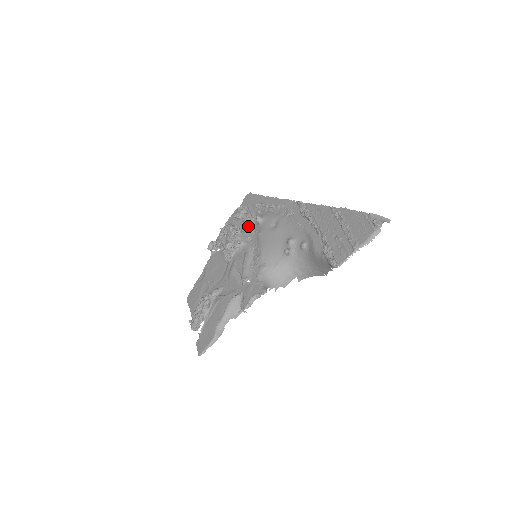
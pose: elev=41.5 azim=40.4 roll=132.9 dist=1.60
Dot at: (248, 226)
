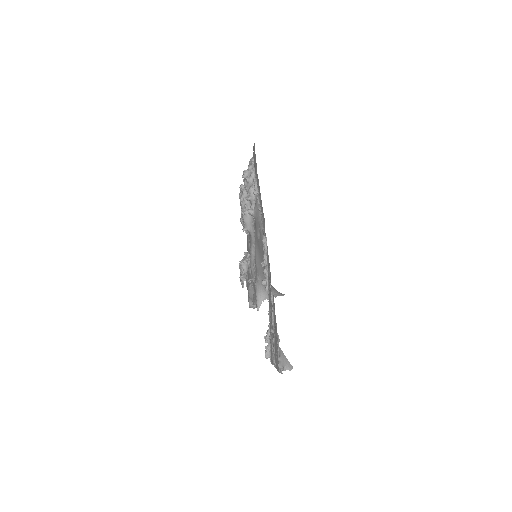
Dot at: (251, 208)
